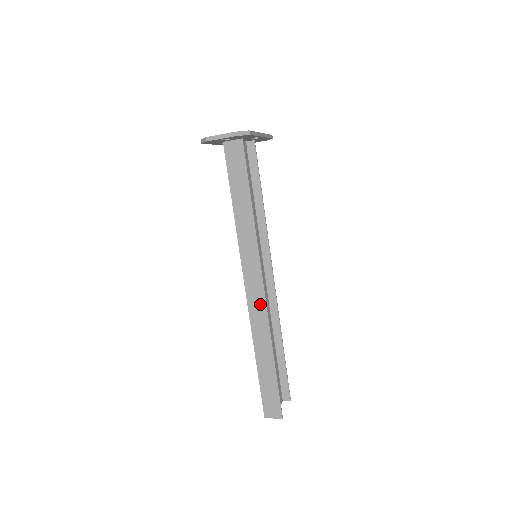
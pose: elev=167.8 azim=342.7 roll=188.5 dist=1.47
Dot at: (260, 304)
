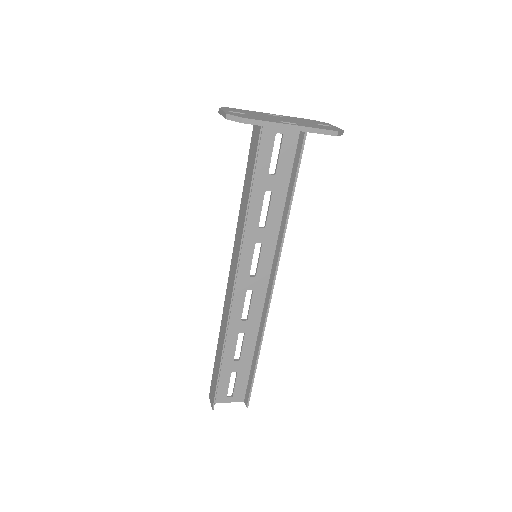
Dot at: (229, 301)
